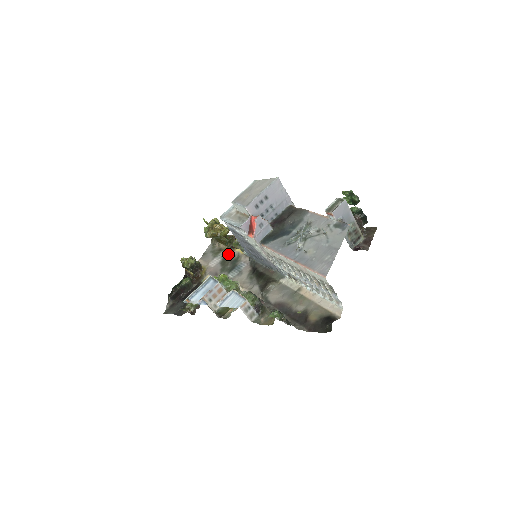
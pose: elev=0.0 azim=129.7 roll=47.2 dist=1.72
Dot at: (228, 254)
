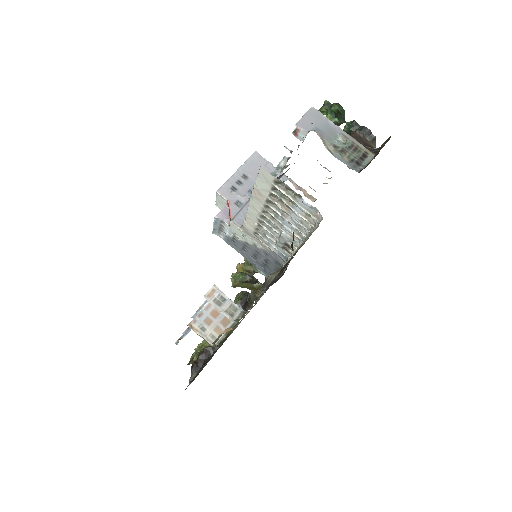
Dot at: occluded
